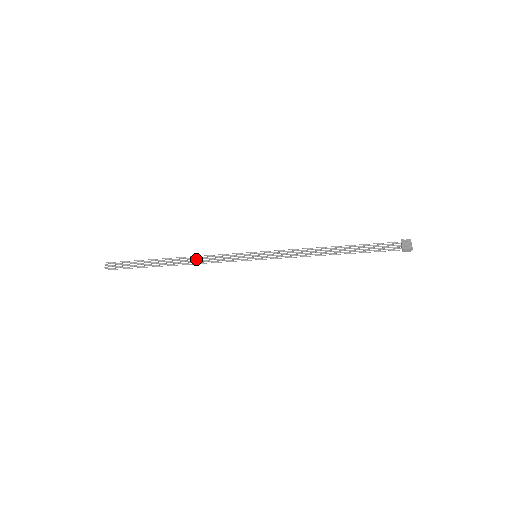
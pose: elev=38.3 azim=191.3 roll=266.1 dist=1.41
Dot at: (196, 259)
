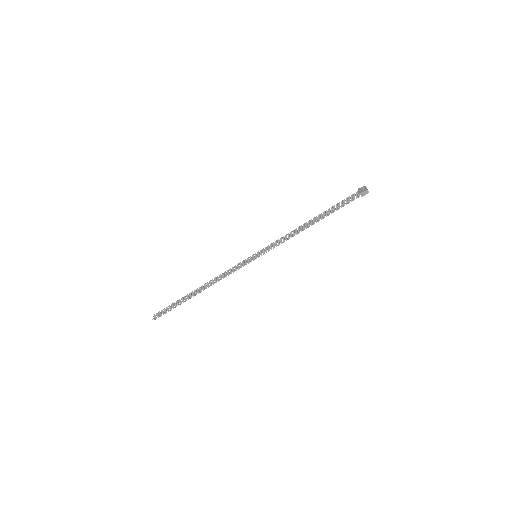
Dot at: (214, 280)
